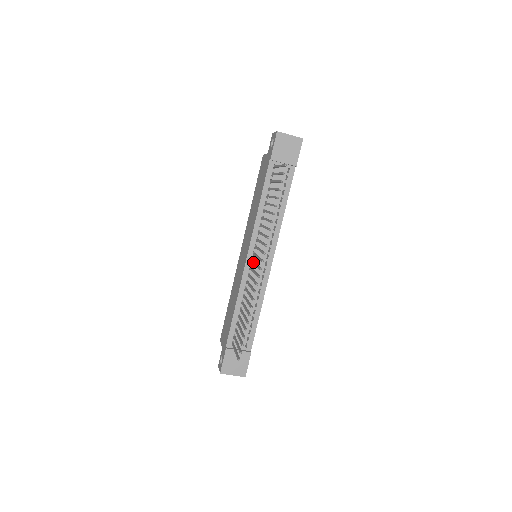
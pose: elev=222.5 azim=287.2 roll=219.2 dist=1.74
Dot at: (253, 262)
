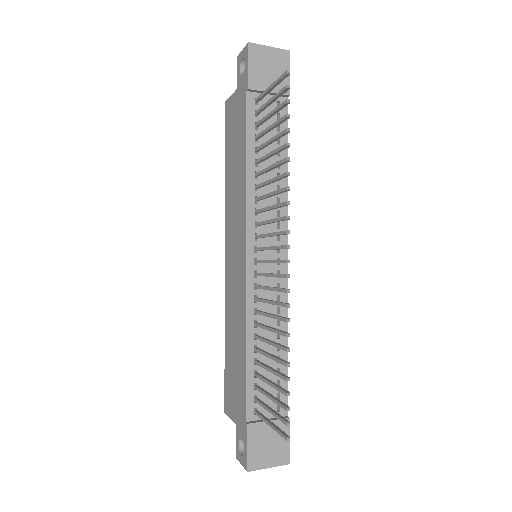
Dot at: (261, 261)
